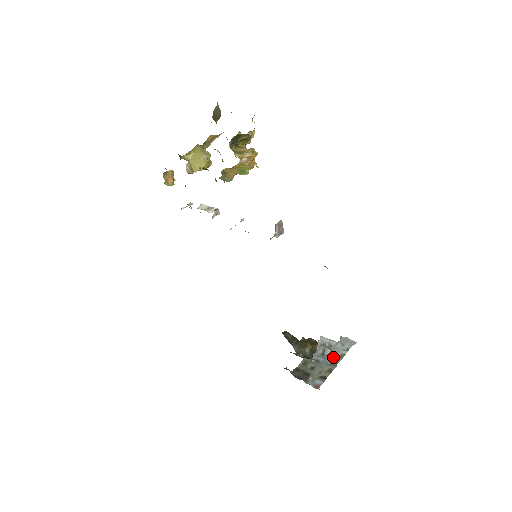
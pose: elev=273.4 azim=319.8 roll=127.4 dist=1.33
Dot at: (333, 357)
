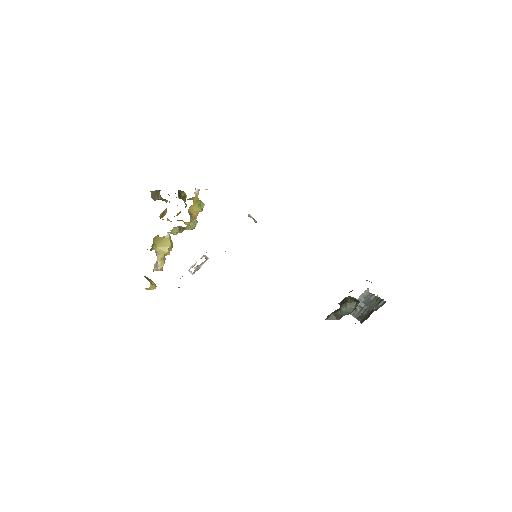
Dot at: (369, 300)
